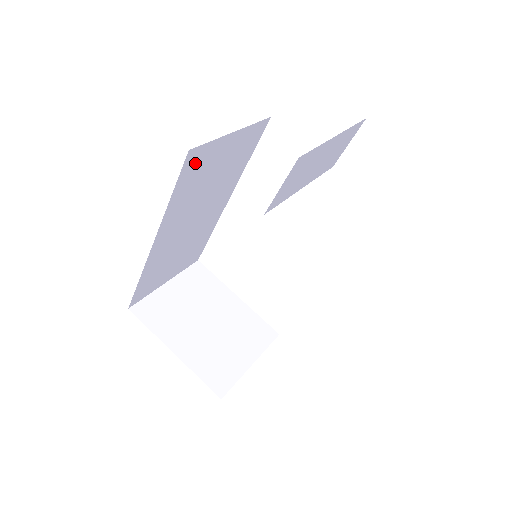
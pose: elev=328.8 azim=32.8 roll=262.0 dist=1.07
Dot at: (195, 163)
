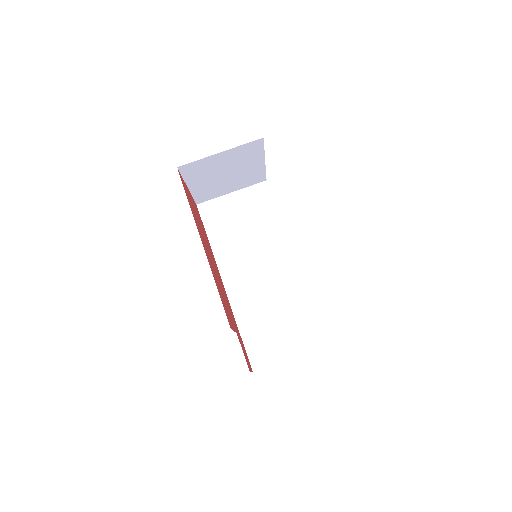
Dot at: occluded
